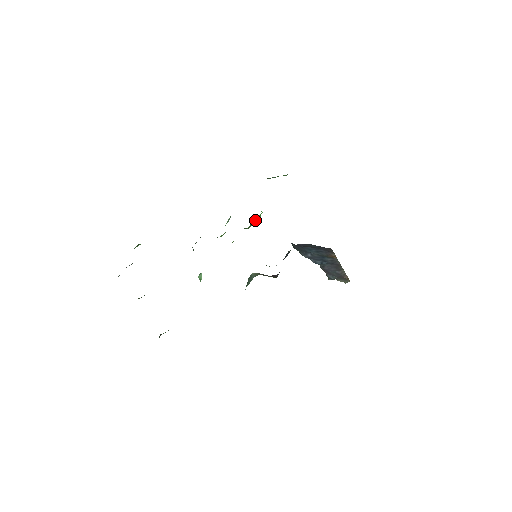
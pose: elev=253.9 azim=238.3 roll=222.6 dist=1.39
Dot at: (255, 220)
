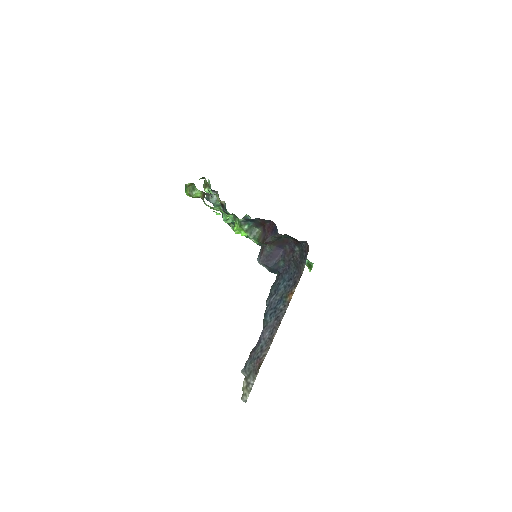
Dot at: occluded
